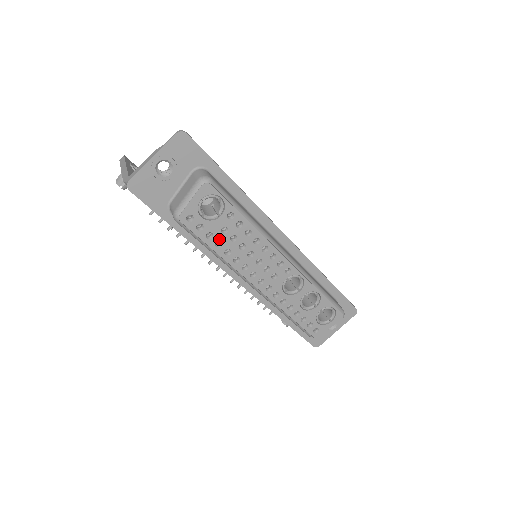
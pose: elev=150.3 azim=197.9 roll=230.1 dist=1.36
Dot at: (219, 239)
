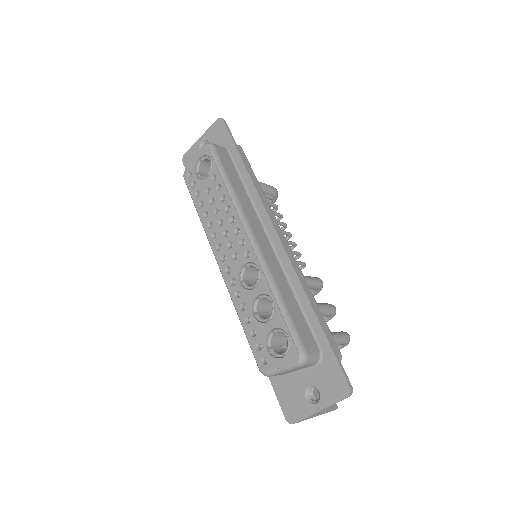
Dot at: (203, 199)
